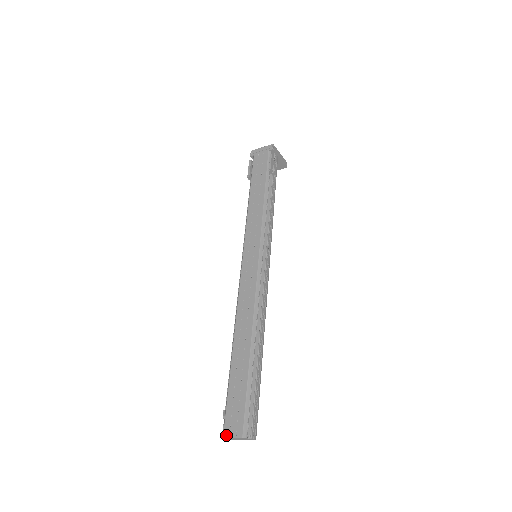
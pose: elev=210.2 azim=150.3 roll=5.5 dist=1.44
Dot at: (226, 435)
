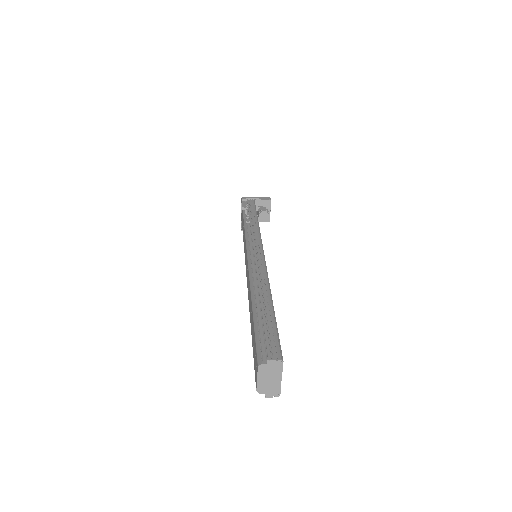
Dot at: (256, 385)
